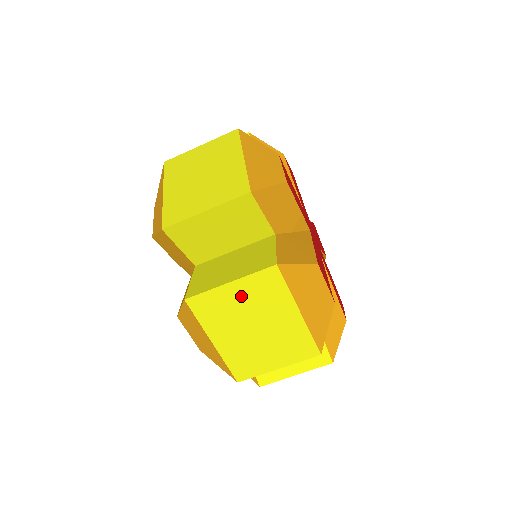
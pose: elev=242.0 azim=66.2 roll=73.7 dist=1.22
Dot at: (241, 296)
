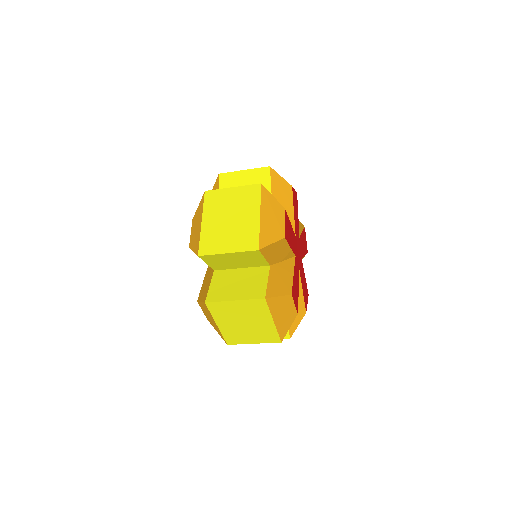
Dot at: (240, 308)
